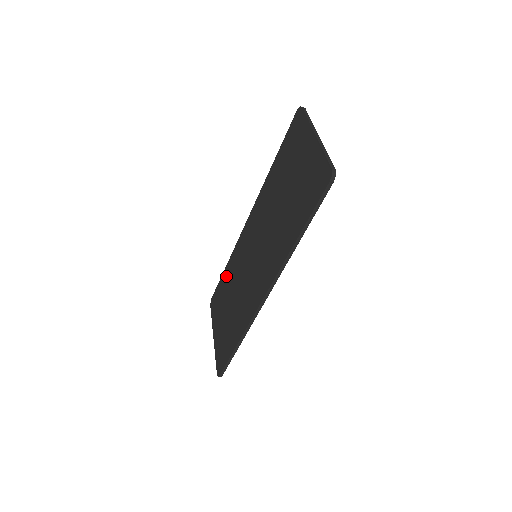
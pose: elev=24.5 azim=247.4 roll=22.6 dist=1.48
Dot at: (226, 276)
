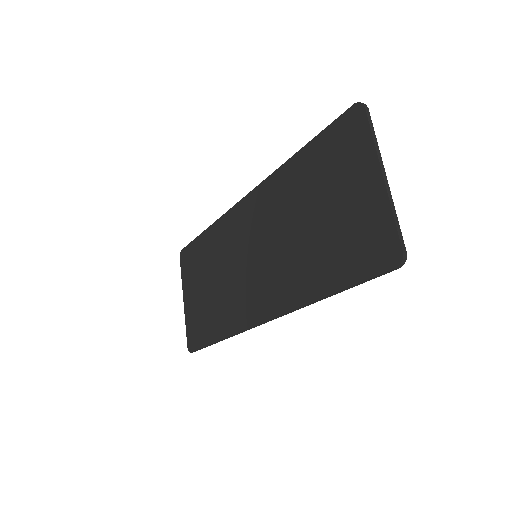
Dot at: (206, 242)
